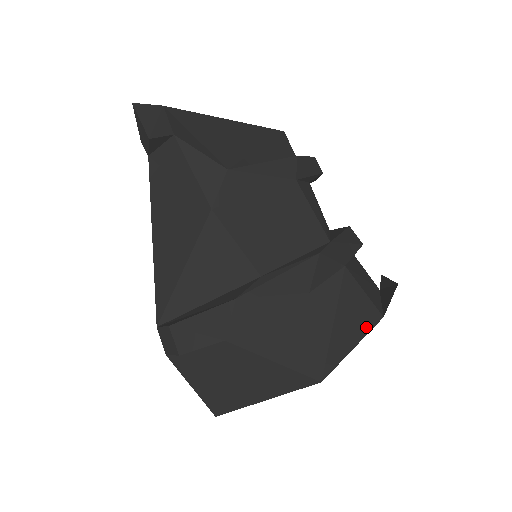
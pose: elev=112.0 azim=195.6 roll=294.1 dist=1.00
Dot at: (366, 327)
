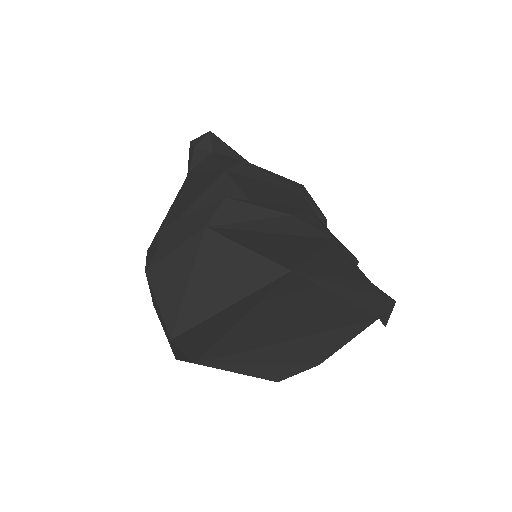
Dot at: (350, 276)
